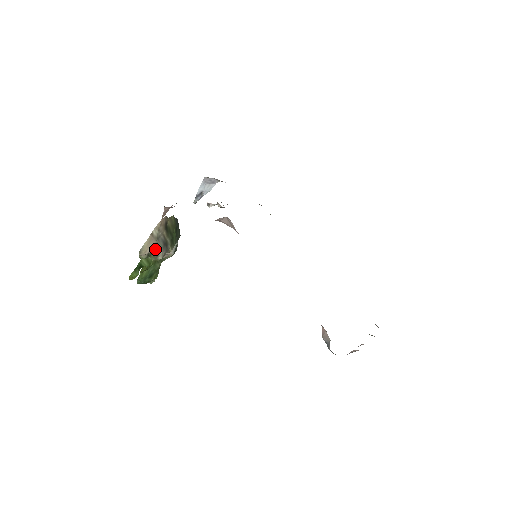
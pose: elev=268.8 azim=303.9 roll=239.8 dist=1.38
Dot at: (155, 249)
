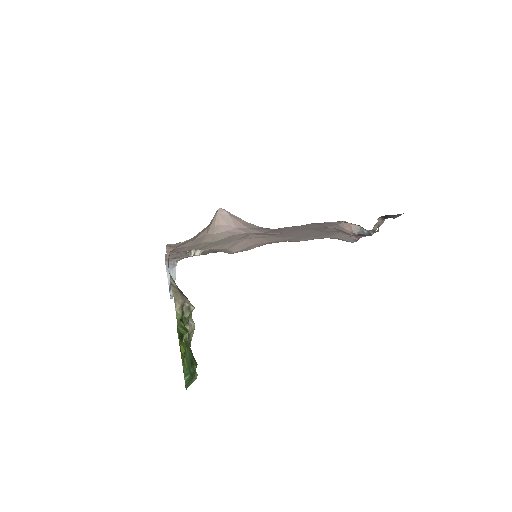
Dot at: (183, 299)
